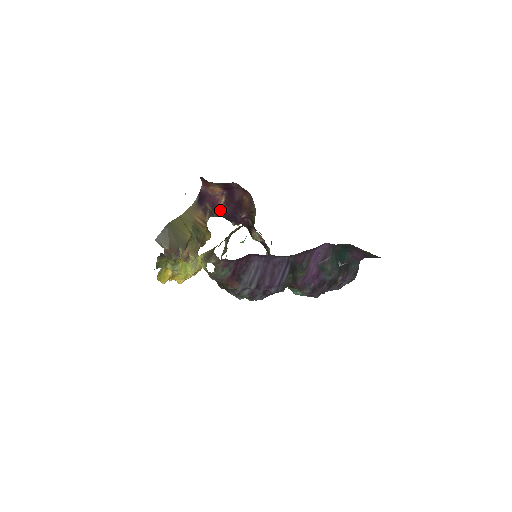
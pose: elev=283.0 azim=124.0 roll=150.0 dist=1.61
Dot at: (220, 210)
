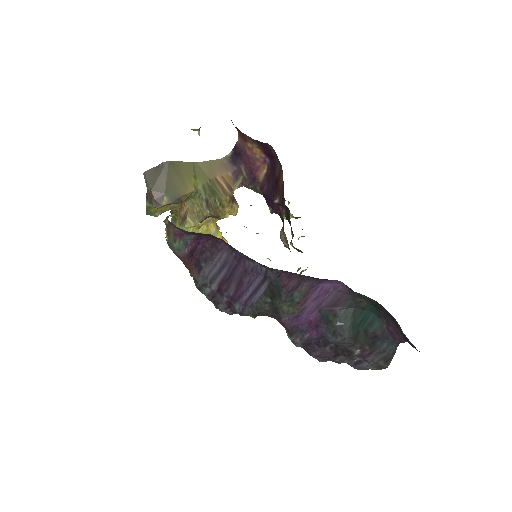
Dot at: (259, 183)
